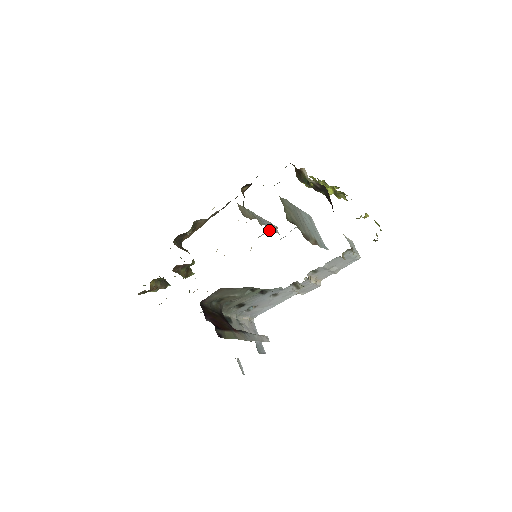
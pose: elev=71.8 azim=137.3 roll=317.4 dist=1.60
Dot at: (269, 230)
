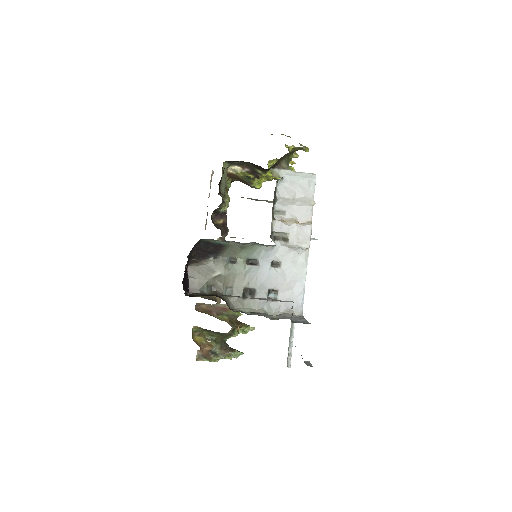
Dot at: occluded
